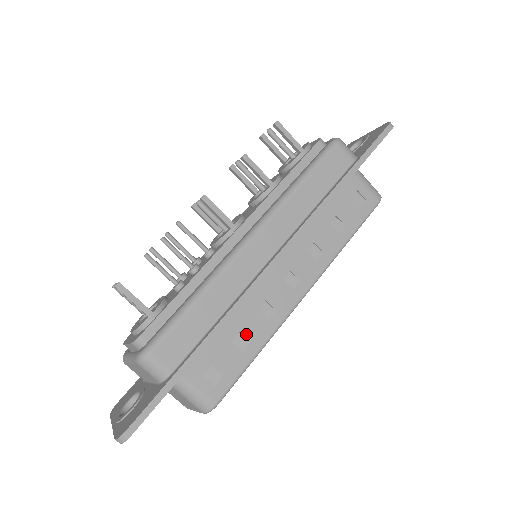
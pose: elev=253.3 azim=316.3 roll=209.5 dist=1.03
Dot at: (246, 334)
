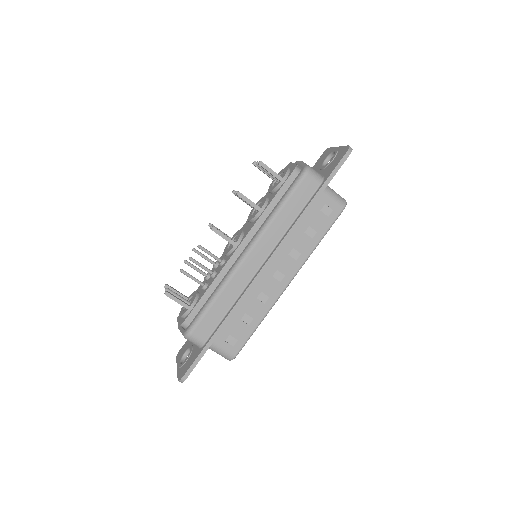
Dot at: (250, 314)
